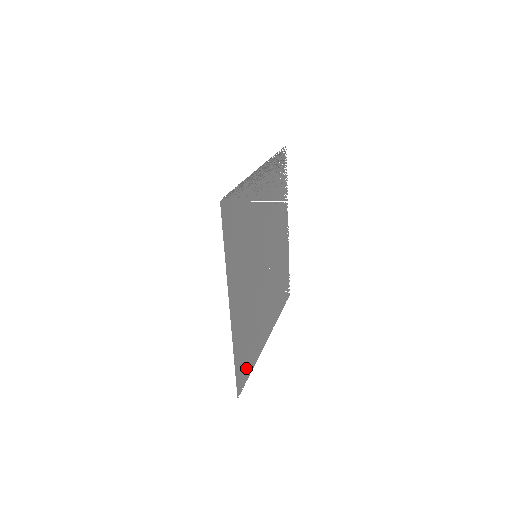
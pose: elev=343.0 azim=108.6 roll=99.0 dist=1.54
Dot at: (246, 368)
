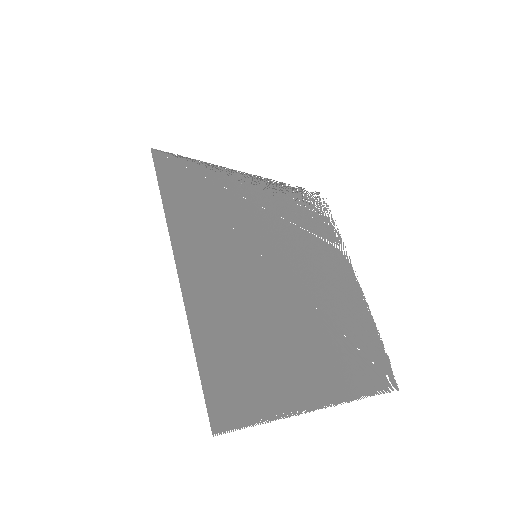
Dot at: (243, 400)
